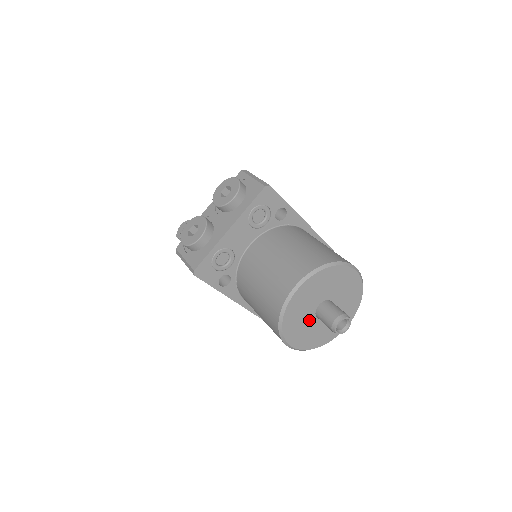
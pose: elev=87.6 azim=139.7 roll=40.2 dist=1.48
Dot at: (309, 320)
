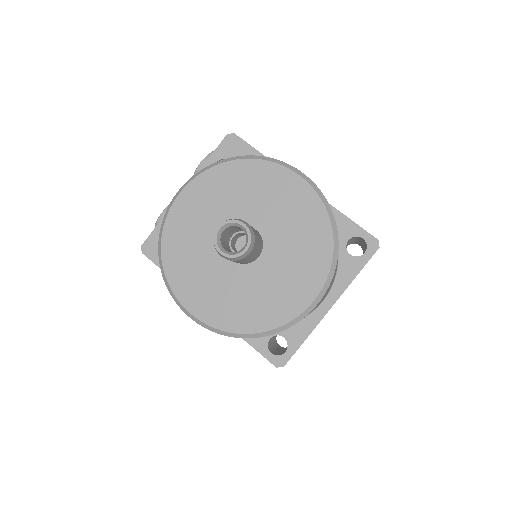
Dot at: (216, 262)
